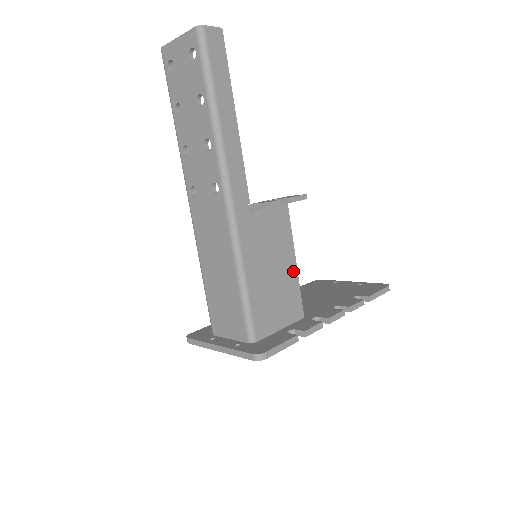
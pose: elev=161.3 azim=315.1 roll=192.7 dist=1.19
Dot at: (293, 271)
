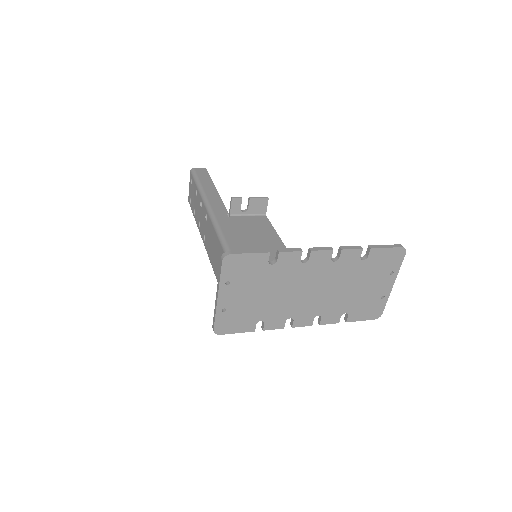
Dot at: (278, 243)
